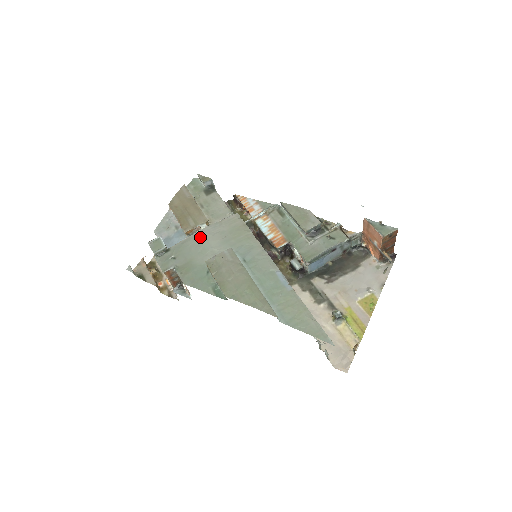
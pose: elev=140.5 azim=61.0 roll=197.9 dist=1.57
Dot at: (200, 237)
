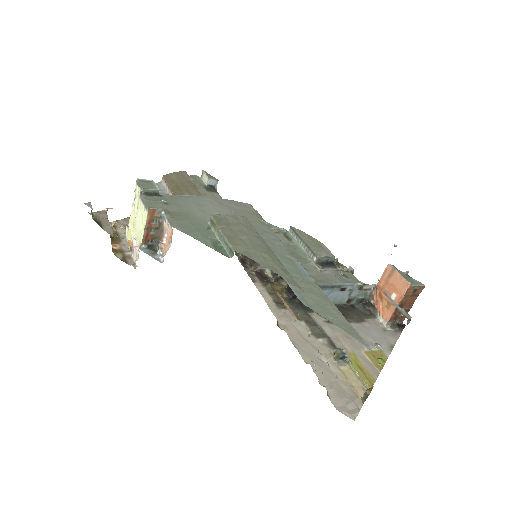
Dot at: (205, 200)
